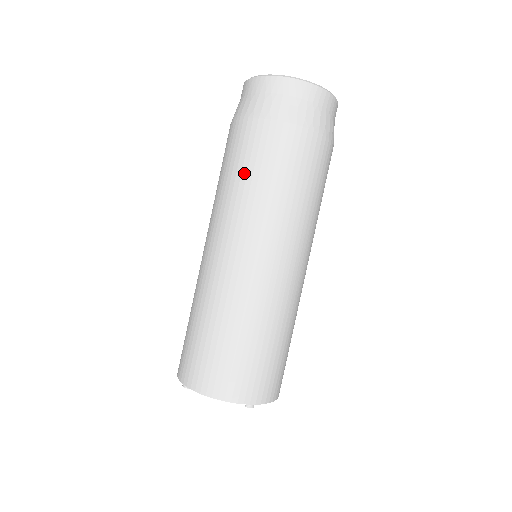
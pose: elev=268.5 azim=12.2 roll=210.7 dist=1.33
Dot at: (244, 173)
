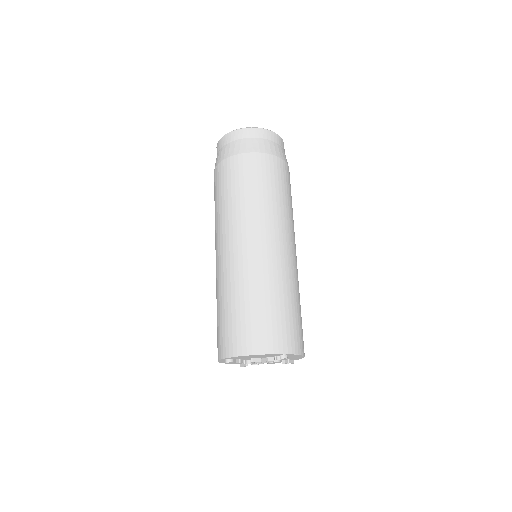
Dot at: (233, 191)
